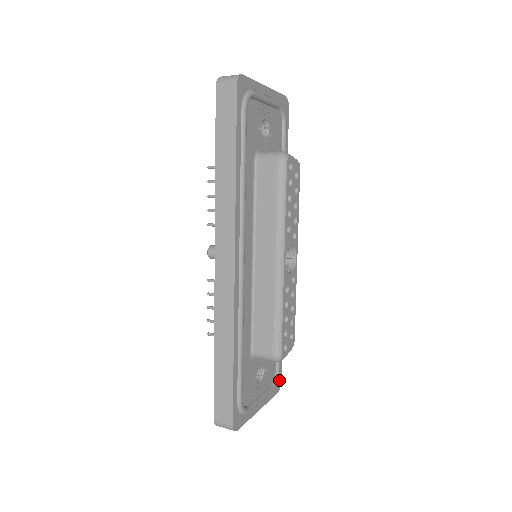
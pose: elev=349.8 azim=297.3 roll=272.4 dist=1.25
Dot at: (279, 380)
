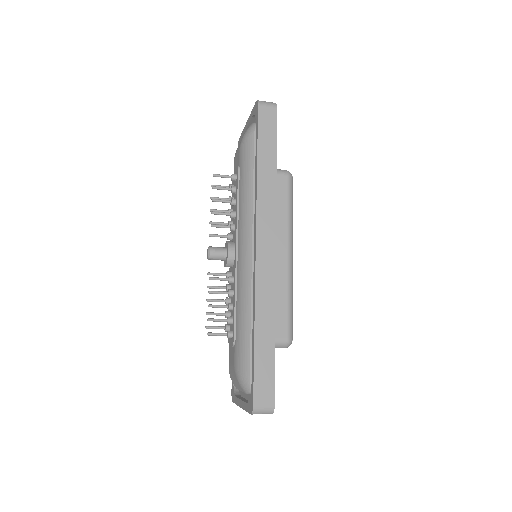
Dot at: occluded
